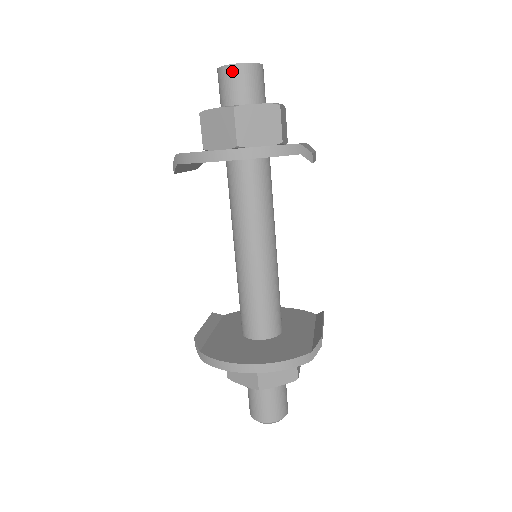
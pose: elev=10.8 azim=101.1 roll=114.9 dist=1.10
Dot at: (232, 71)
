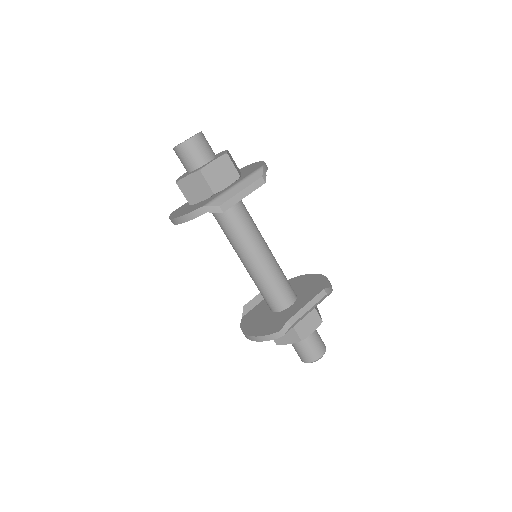
Dot at: (175, 152)
